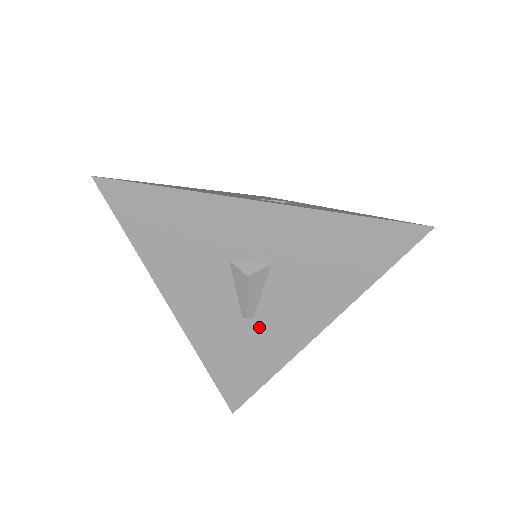
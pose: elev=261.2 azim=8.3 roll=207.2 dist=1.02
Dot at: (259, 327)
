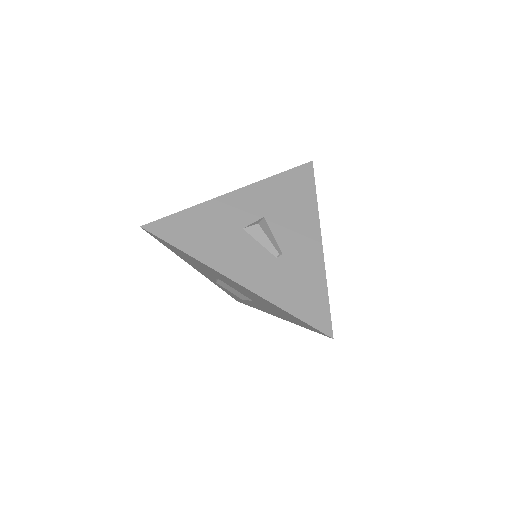
Dot at: (290, 258)
